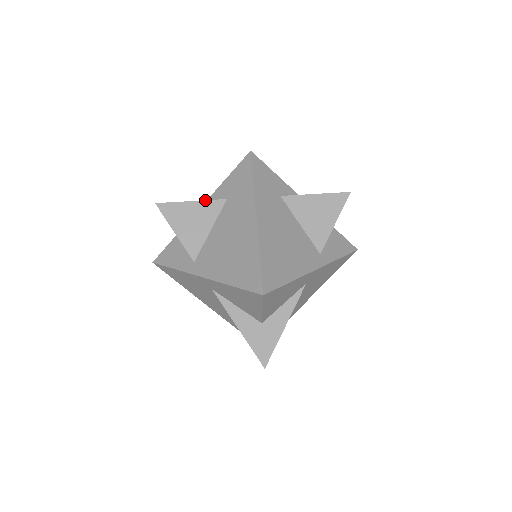
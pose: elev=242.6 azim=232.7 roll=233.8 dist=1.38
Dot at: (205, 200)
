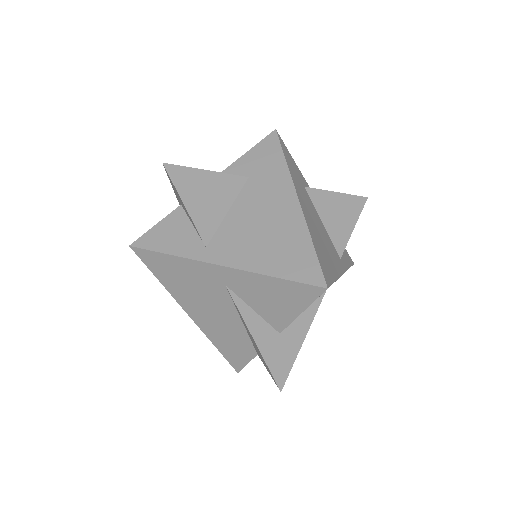
Dot at: (224, 173)
